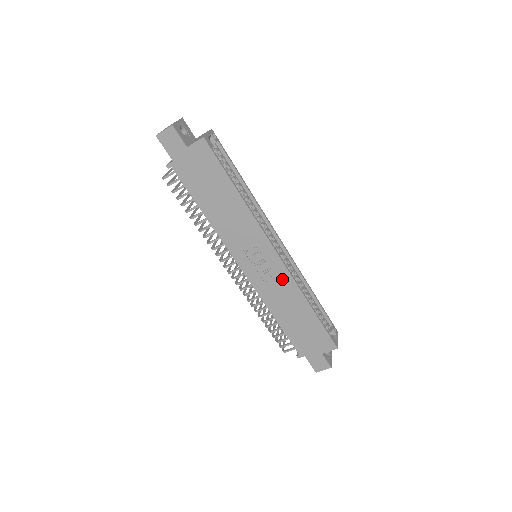
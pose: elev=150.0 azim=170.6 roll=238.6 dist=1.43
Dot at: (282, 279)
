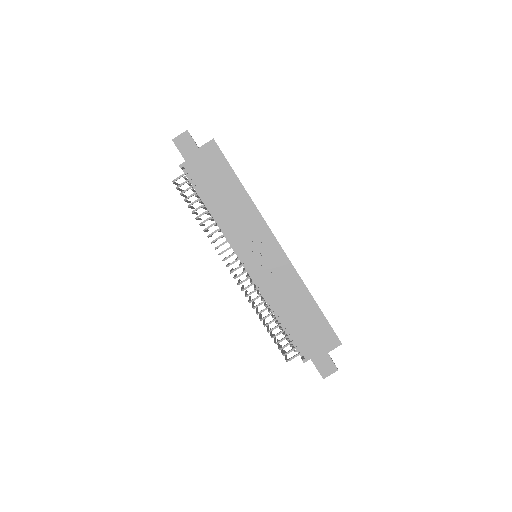
Dot at: (284, 269)
